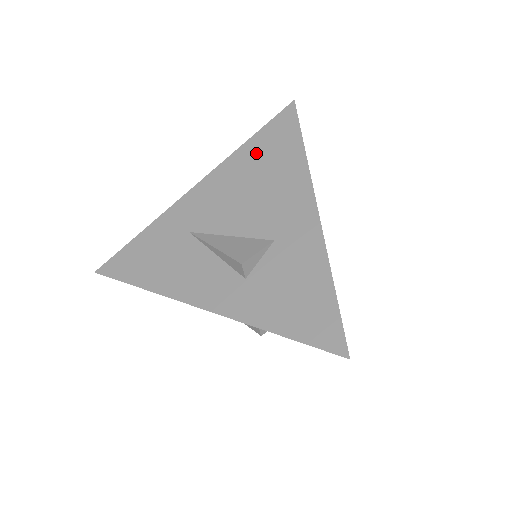
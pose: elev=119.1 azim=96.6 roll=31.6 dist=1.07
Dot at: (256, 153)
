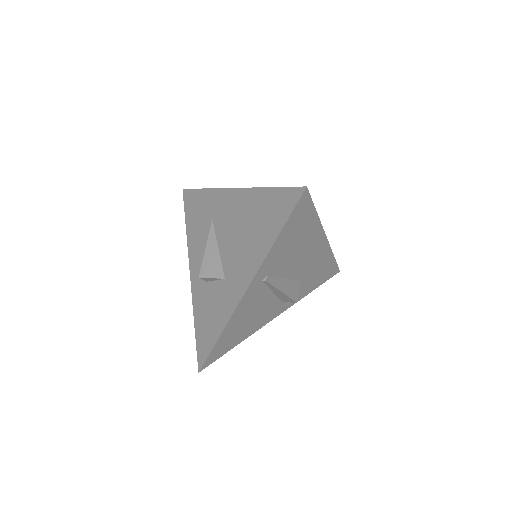
Dot at: (262, 205)
